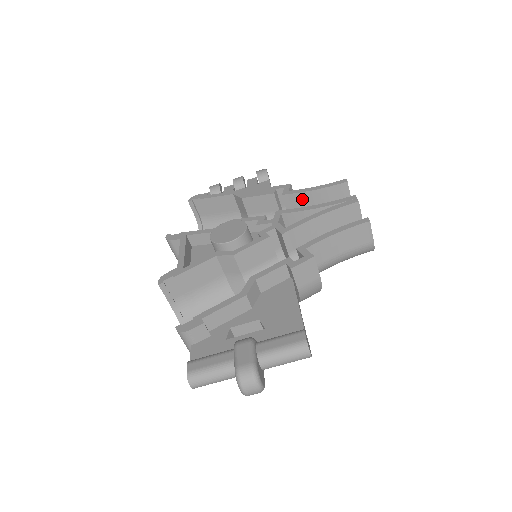
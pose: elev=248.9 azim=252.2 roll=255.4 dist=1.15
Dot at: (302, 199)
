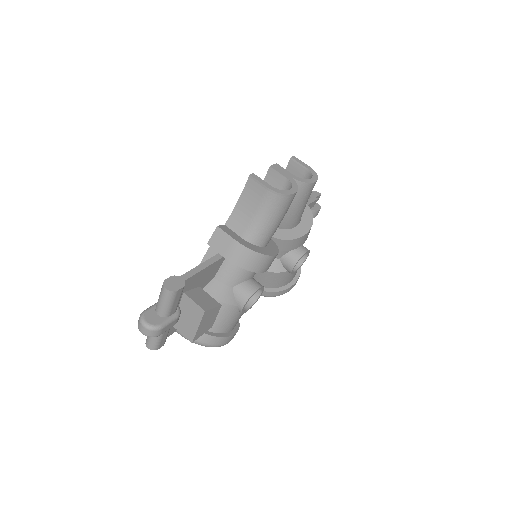
Dot at: occluded
